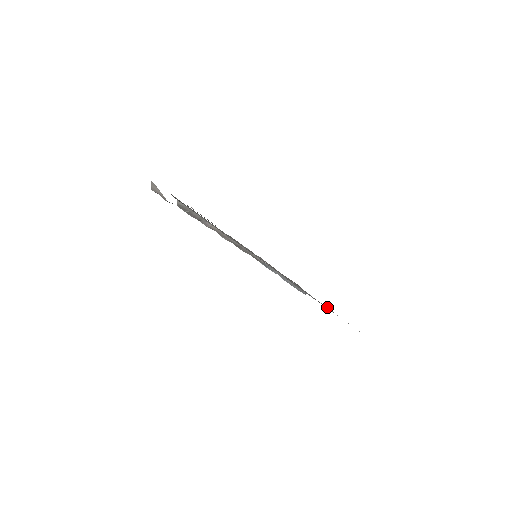
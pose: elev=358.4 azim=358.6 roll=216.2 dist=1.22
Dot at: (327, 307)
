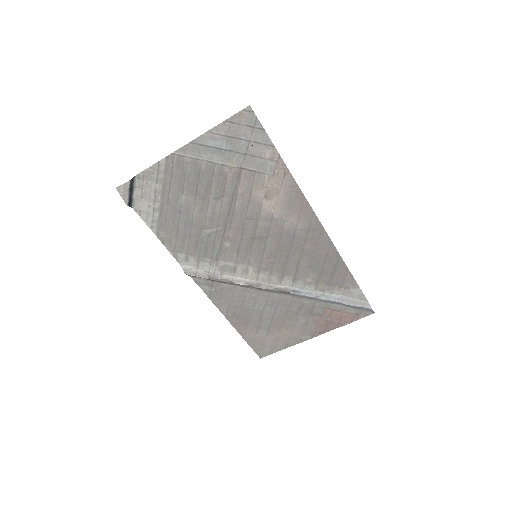
Dot at: (249, 155)
